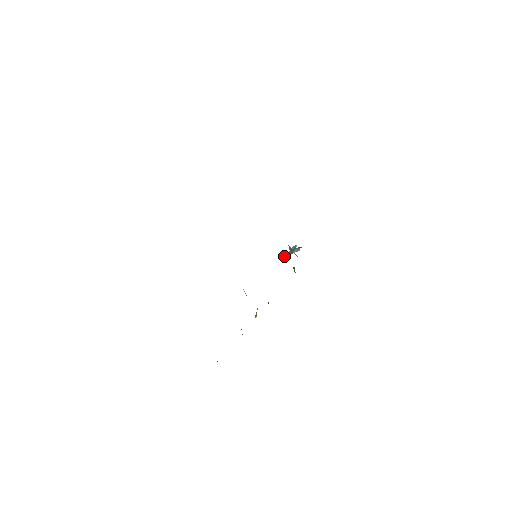
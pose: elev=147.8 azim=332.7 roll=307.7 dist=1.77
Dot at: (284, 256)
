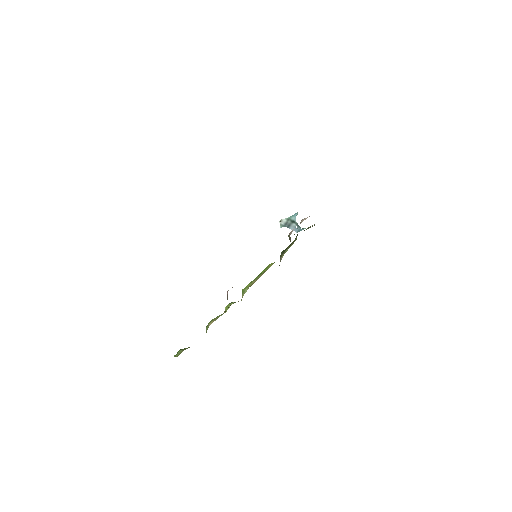
Dot at: (280, 221)
